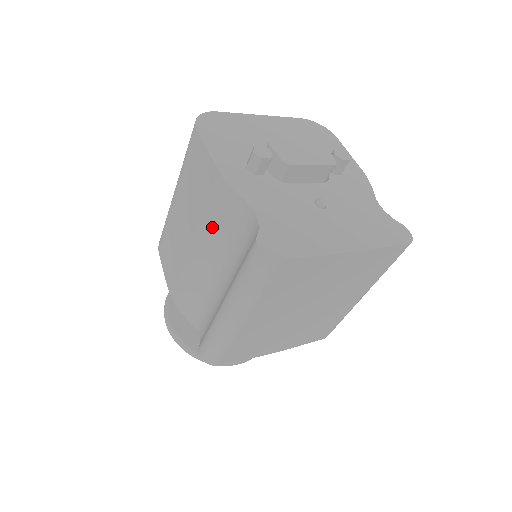
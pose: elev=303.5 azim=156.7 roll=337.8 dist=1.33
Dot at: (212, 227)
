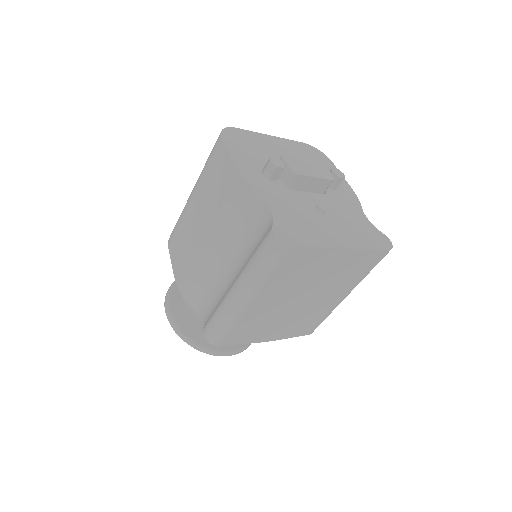
Dot at: (228, 221)
